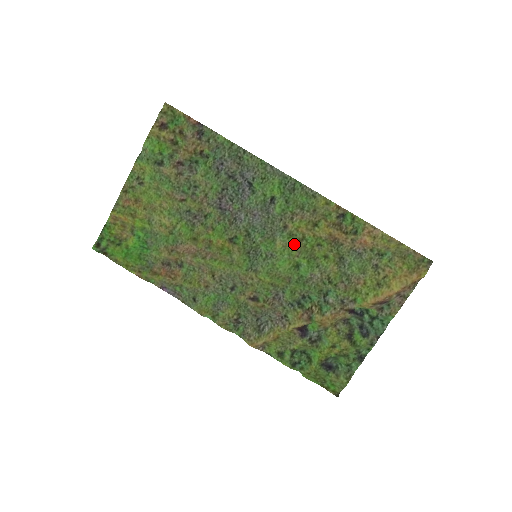
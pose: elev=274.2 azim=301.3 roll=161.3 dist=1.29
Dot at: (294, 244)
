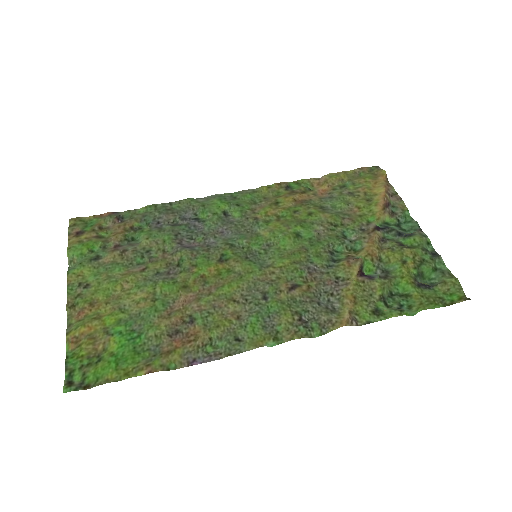
Dot at: (276, 225)
